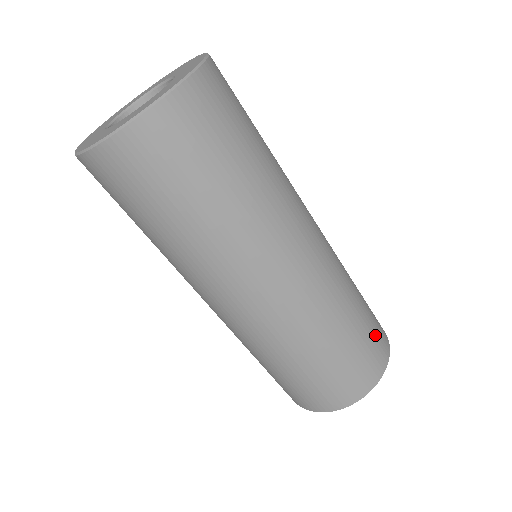
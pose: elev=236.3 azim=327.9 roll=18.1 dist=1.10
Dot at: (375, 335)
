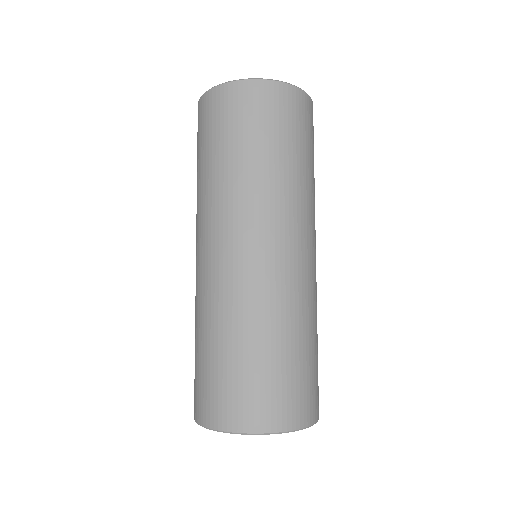
Dot at: occluded
